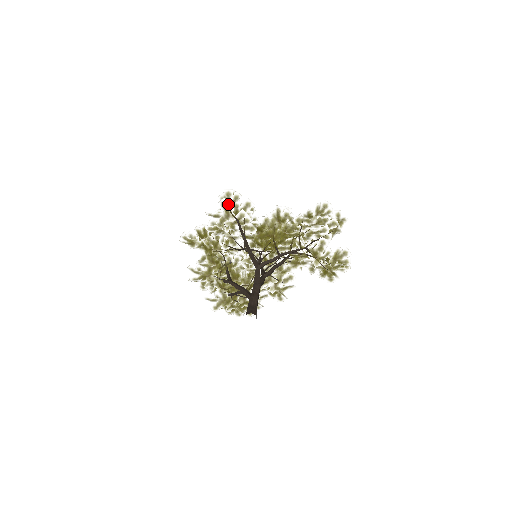
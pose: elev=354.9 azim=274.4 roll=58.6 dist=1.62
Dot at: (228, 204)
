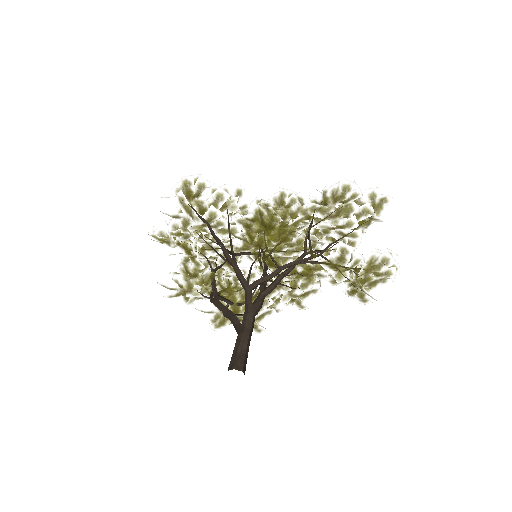
Dot at: (188, 199)
